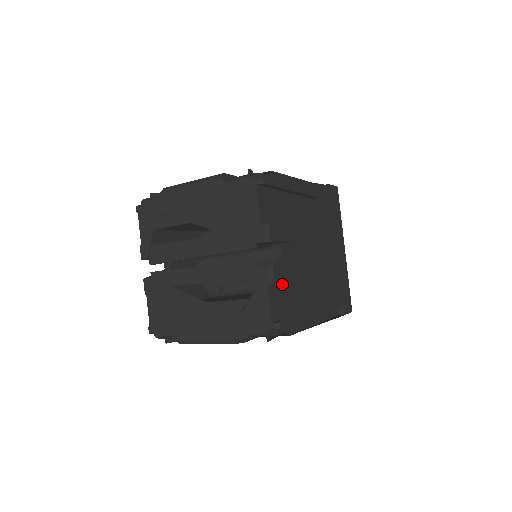
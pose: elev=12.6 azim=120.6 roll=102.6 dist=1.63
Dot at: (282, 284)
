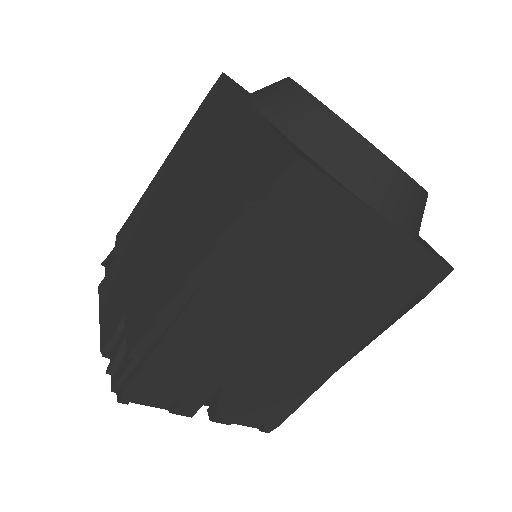
Dot at: occluded
